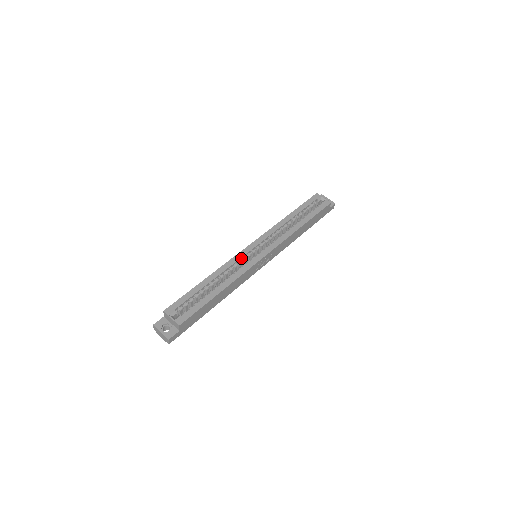
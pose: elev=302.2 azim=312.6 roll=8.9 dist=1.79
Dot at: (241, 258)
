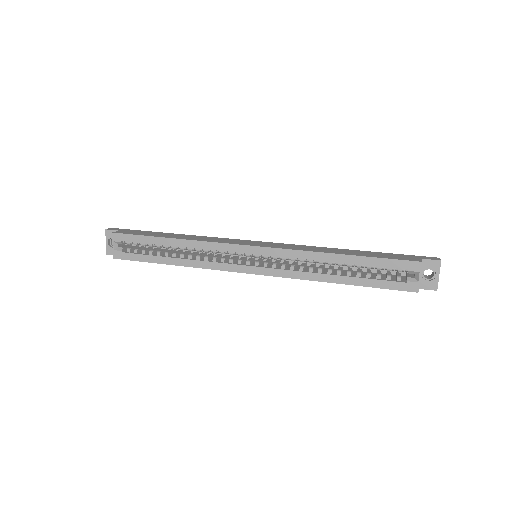
Dot at: (228, 250)
